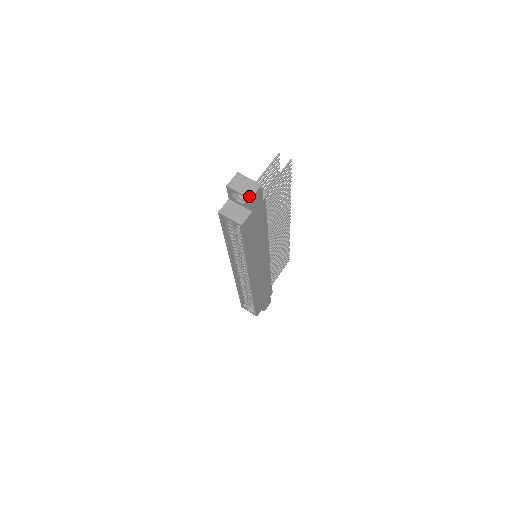
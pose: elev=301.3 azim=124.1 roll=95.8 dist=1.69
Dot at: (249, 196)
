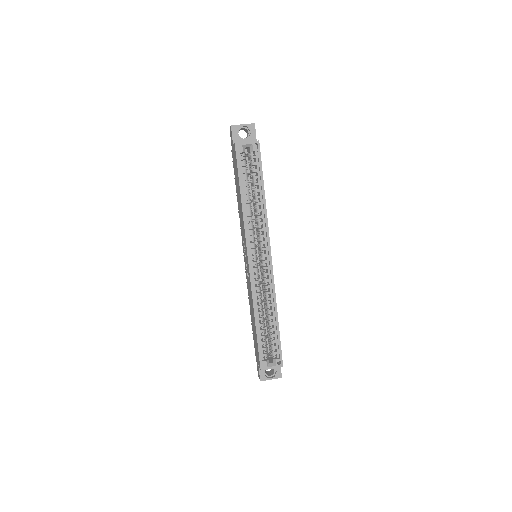
Dot at: (252, 123)
